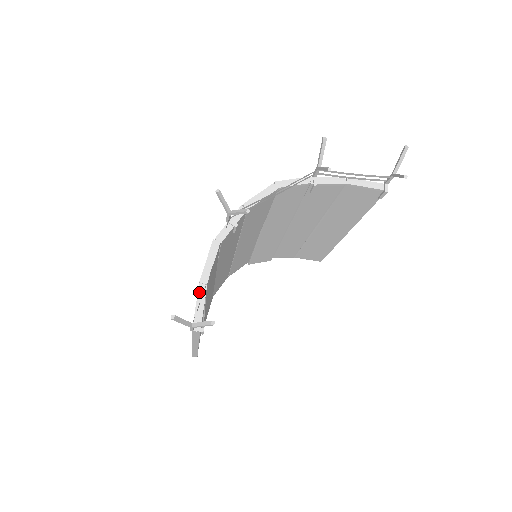
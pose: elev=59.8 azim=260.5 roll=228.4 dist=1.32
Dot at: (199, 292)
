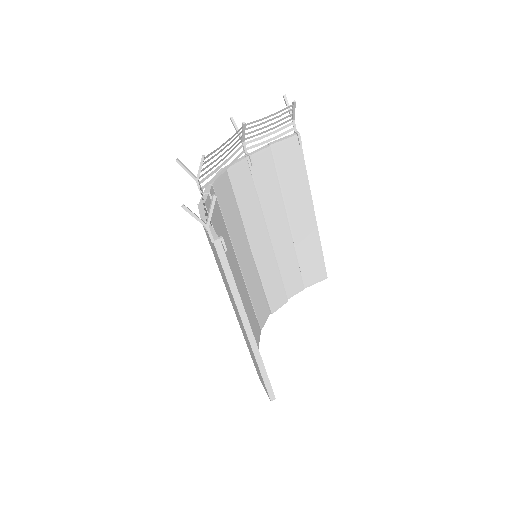
Dot at: (205, 227)
